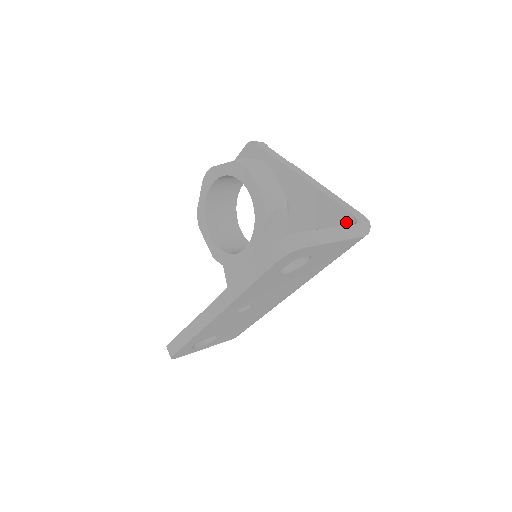
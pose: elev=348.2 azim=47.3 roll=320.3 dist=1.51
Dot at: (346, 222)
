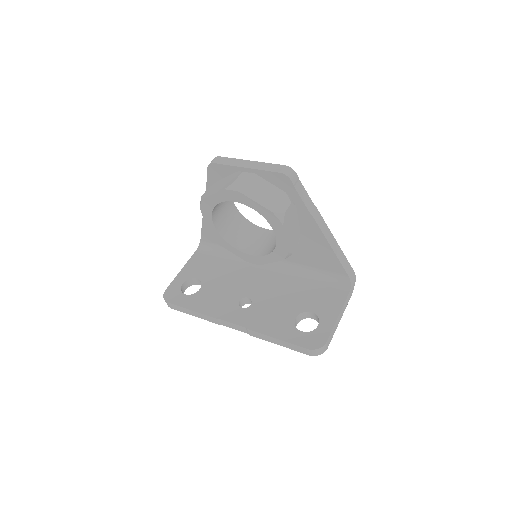
Dot at: (341, 276)
